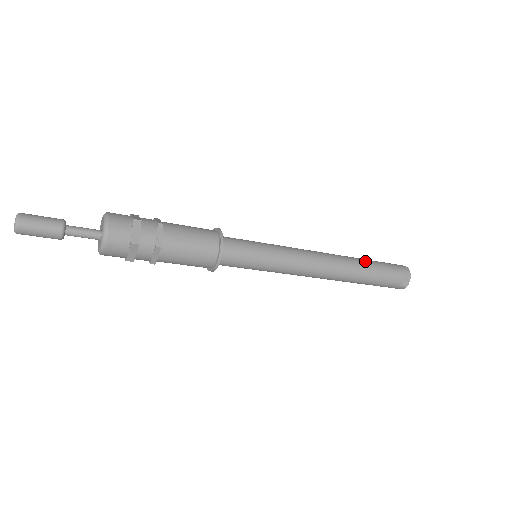
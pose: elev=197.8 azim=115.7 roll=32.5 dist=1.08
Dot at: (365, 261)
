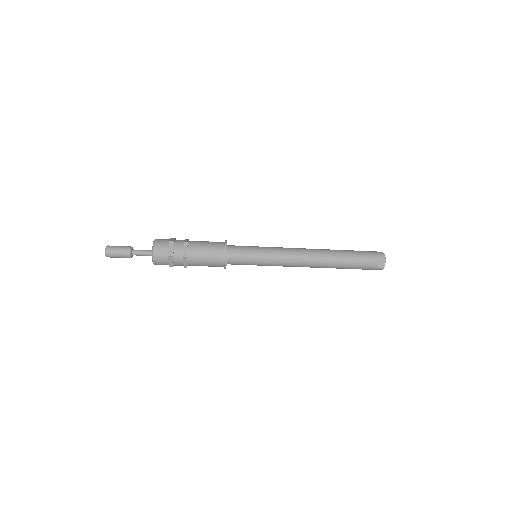
Dot at: (343, 251)
